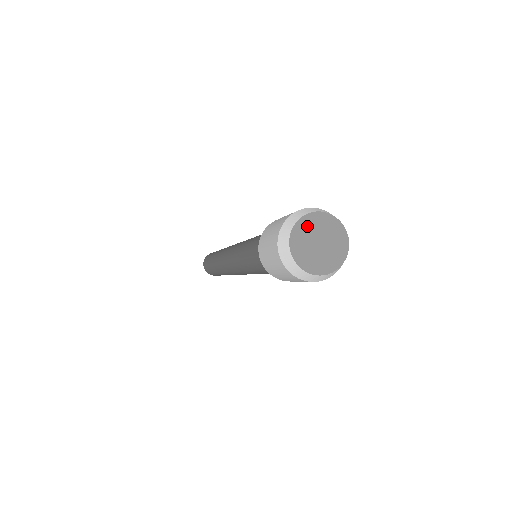
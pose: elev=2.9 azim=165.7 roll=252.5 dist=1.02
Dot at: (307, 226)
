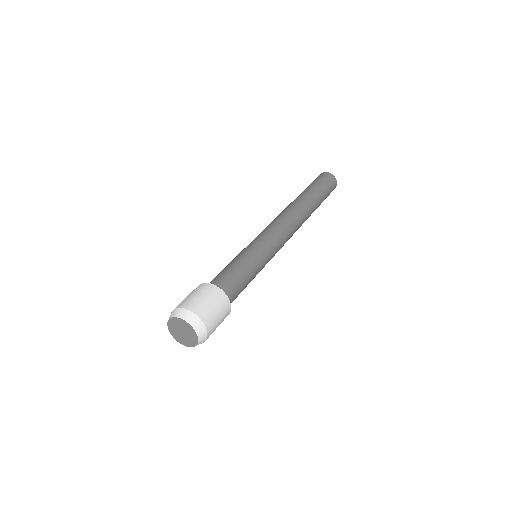
Dot at: (172, 326)
